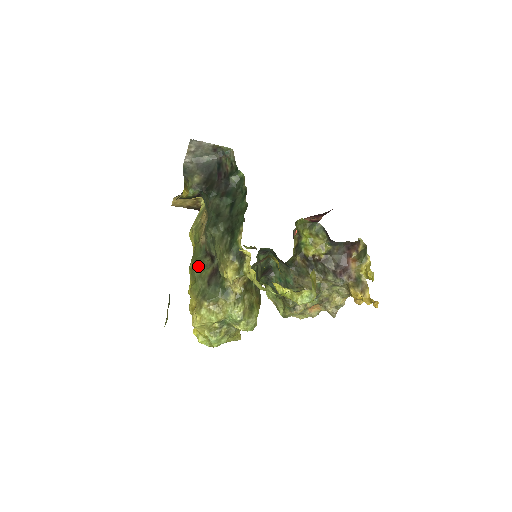
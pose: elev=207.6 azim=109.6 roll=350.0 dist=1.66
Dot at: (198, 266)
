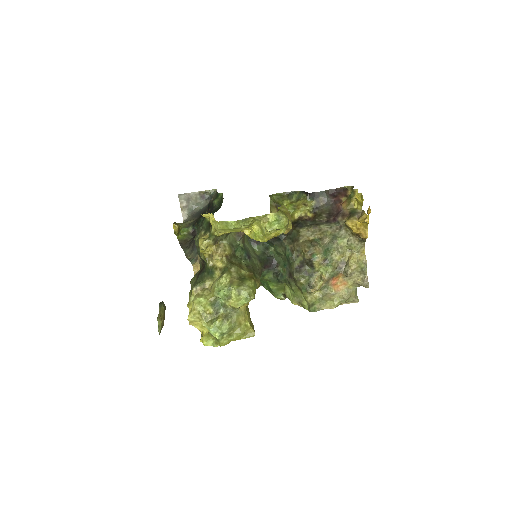
Dot at: occluded
